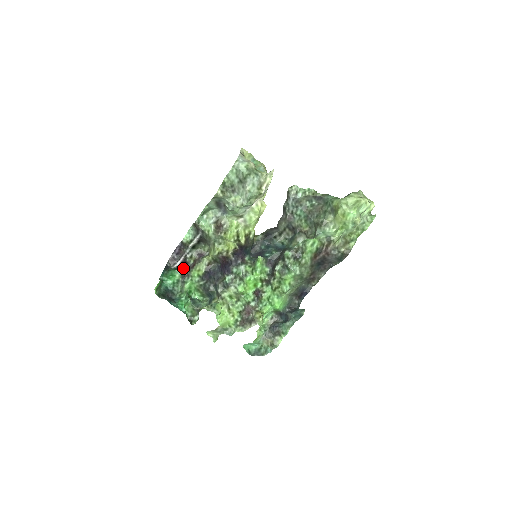
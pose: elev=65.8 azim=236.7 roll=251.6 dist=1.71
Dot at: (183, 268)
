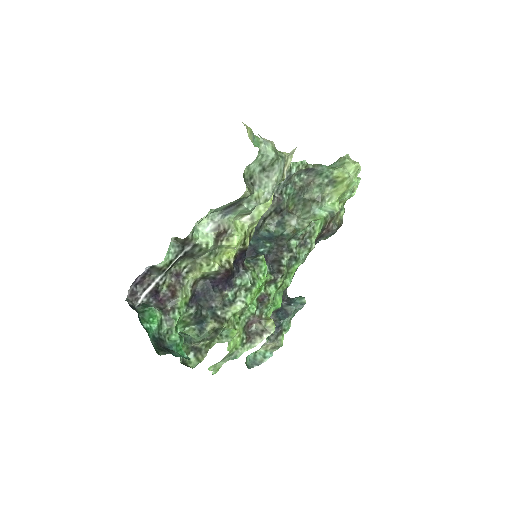
Dot at: (152, 301)
